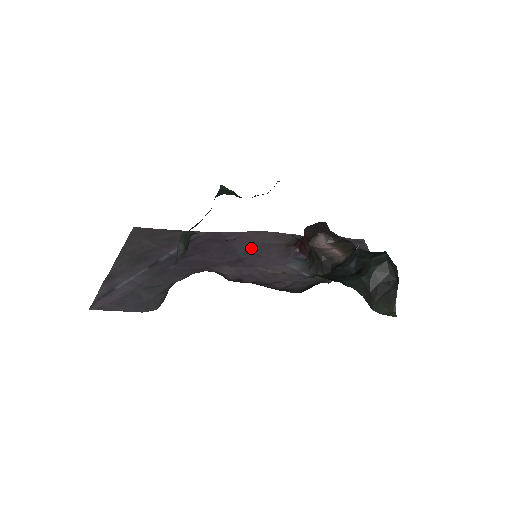
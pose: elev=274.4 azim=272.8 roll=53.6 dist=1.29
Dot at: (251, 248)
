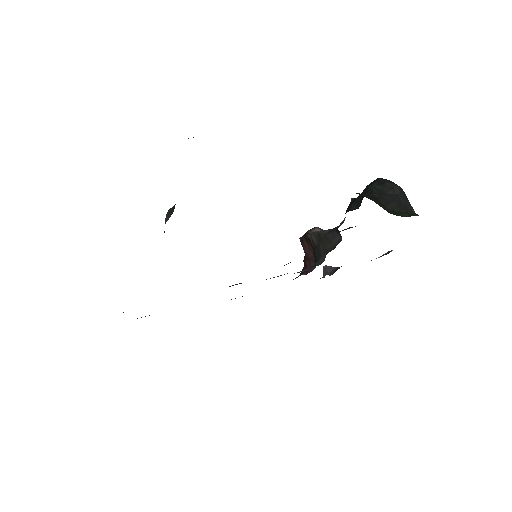
Dot at: occluded
